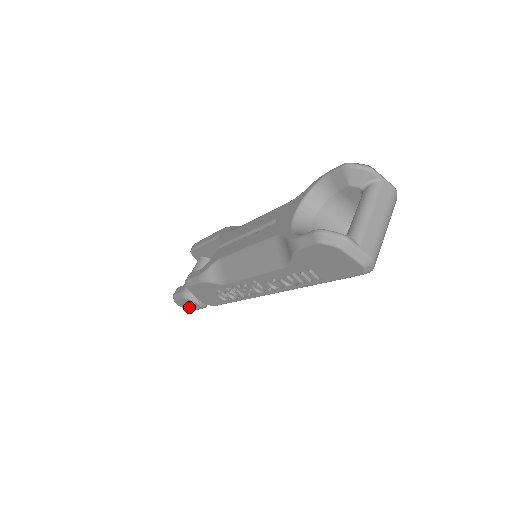
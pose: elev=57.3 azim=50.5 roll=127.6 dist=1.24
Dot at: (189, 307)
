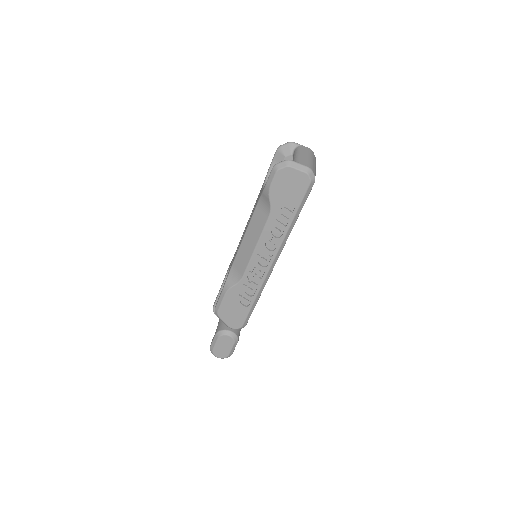
Dot at: (225, 350)
